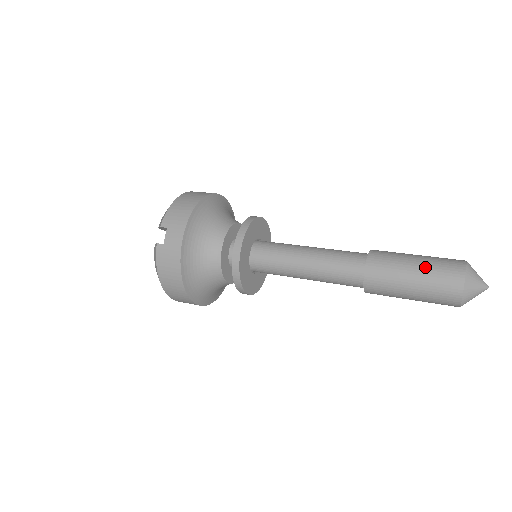
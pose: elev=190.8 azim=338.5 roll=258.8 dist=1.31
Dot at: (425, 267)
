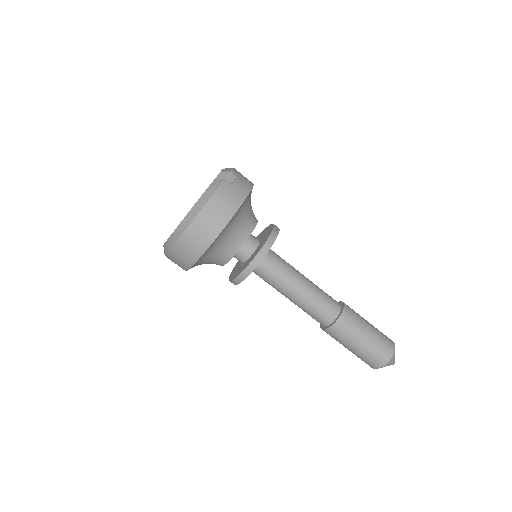
Dot at: (375, 328)
